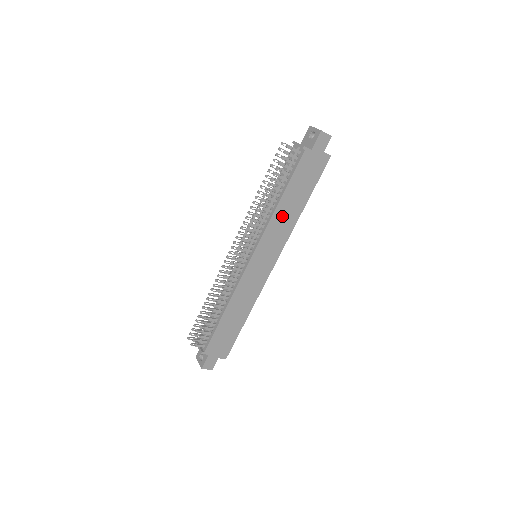
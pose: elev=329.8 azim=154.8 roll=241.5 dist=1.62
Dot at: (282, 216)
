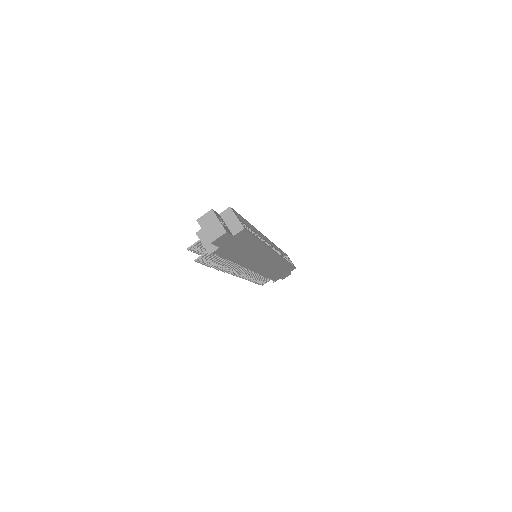
Dot at: (248, 257)
